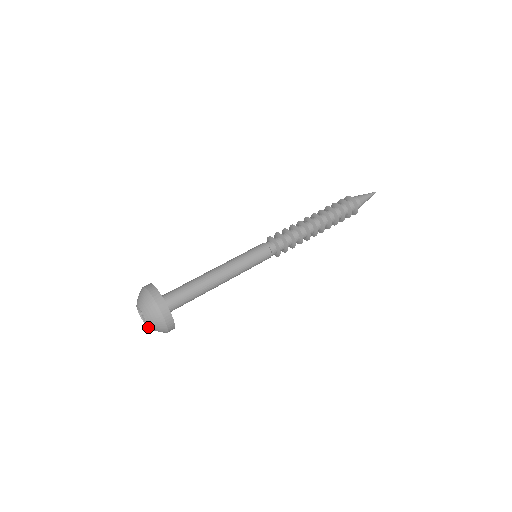
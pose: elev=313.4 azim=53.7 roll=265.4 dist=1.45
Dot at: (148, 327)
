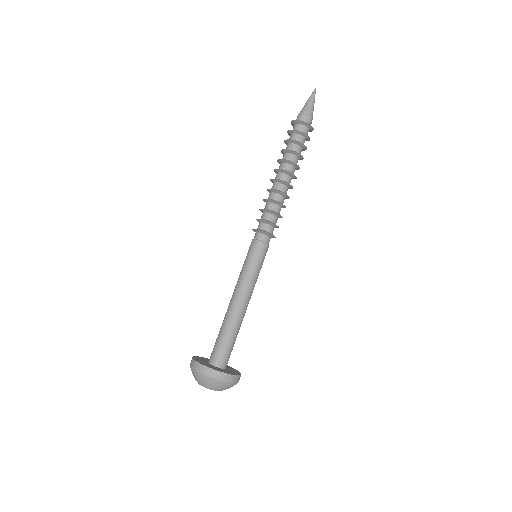
Dot at: occluded
